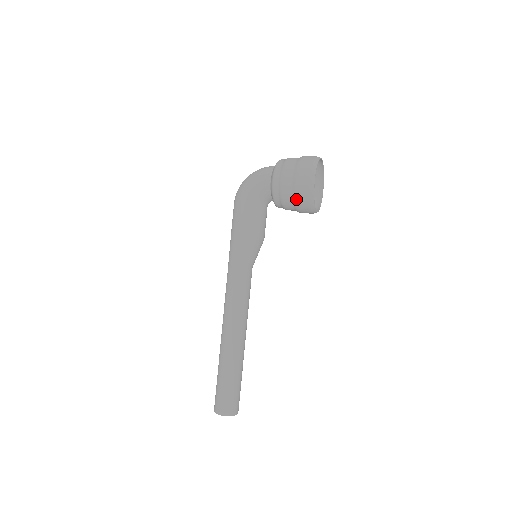
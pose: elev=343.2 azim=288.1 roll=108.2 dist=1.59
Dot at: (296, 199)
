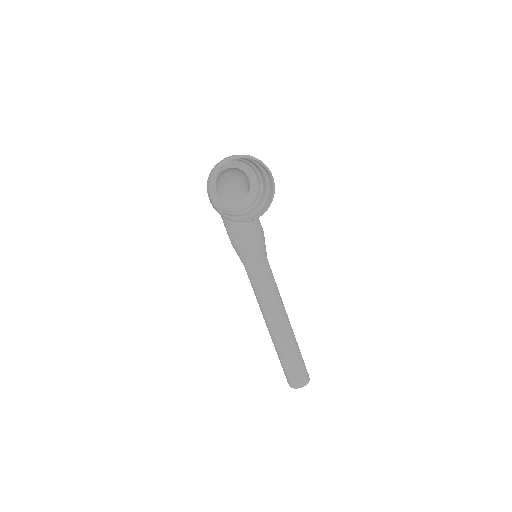
Dot at: occluded
